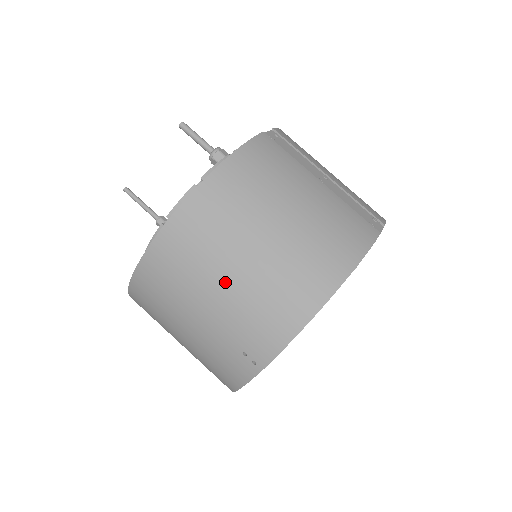
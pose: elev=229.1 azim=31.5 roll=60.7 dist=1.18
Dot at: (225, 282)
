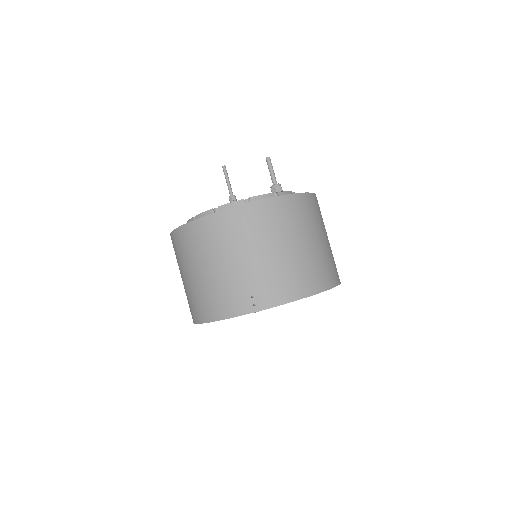
Dot at: (271, 251)
